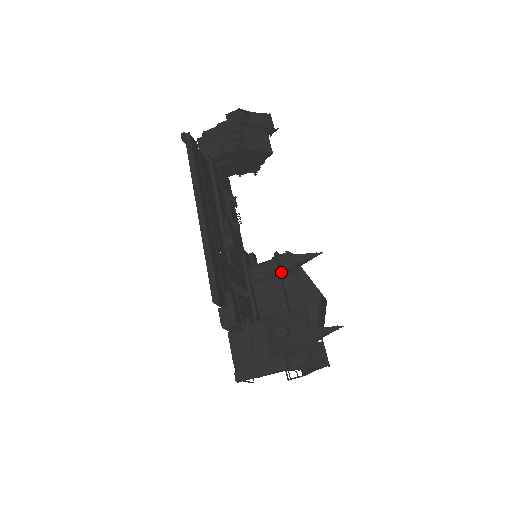
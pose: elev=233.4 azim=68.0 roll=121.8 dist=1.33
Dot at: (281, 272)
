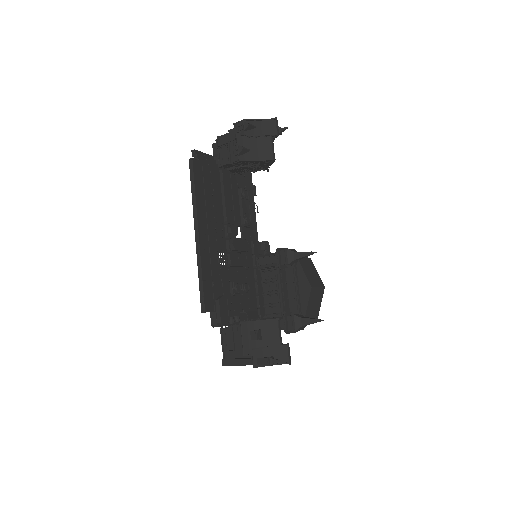
Dot at: (279, 267)
